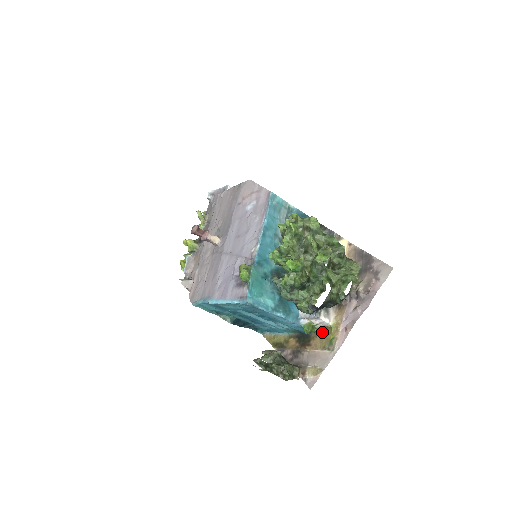
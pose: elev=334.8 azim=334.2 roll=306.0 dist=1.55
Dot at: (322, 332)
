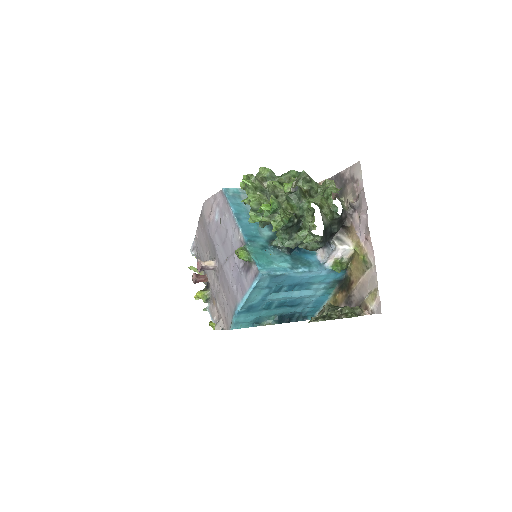
Dot at: (352, 262)
